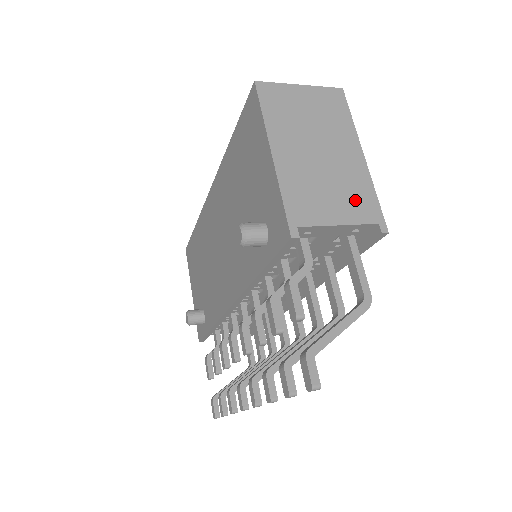
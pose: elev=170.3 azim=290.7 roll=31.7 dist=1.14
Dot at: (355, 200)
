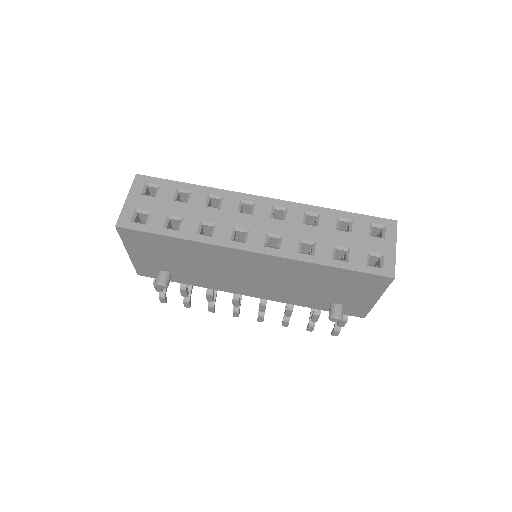
Dot at: occluded
